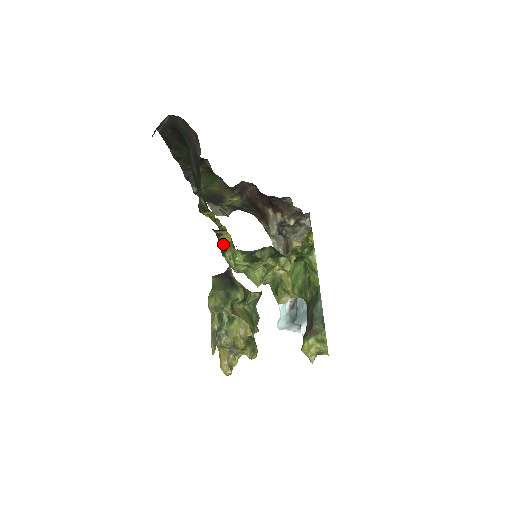
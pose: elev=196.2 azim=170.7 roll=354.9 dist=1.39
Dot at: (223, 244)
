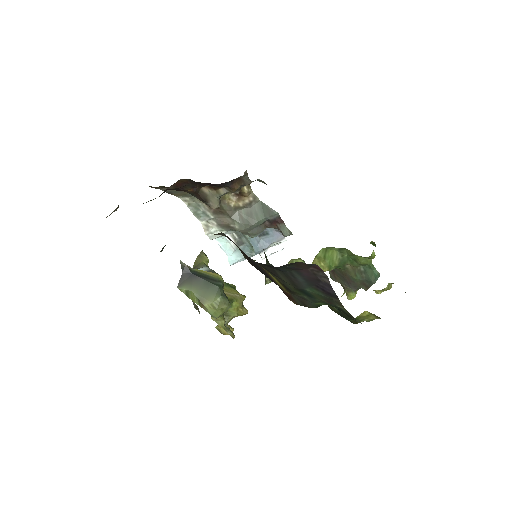
Dot at: (358, 319)
